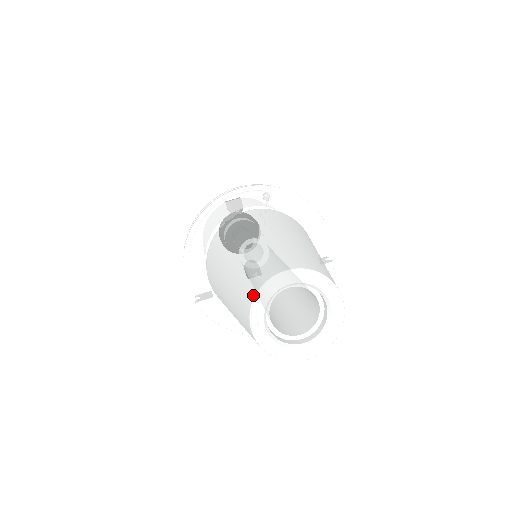
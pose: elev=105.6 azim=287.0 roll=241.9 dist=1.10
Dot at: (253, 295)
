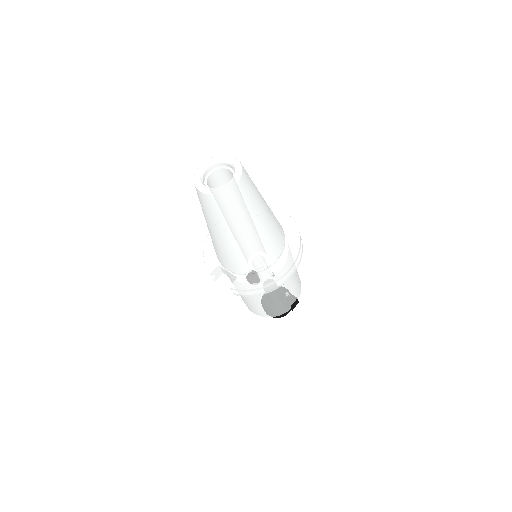
Dot at: (194, 183)
